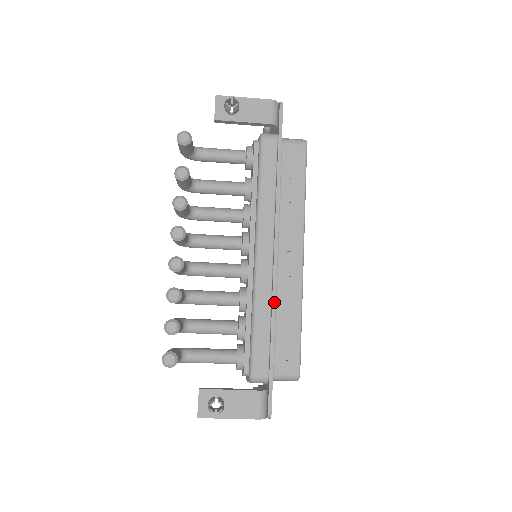
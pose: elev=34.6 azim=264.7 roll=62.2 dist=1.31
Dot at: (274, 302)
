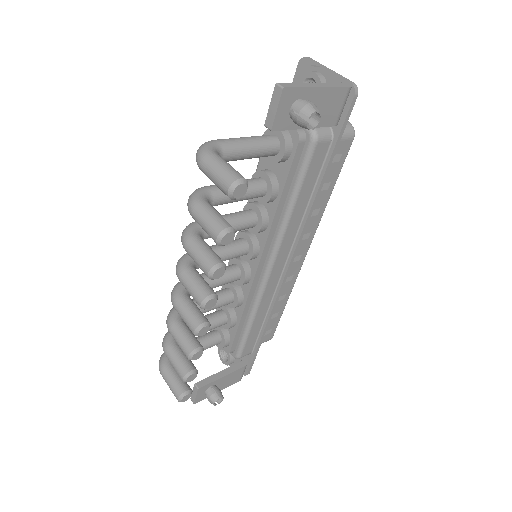
Dot at: (274, 307)
